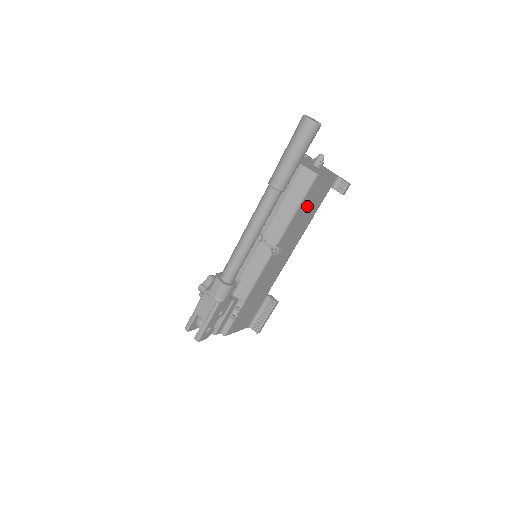
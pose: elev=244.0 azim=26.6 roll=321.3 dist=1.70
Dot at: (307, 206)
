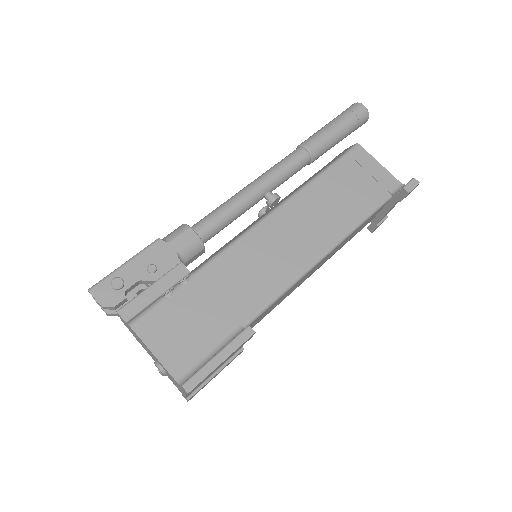
Dot at: (342, 185)
